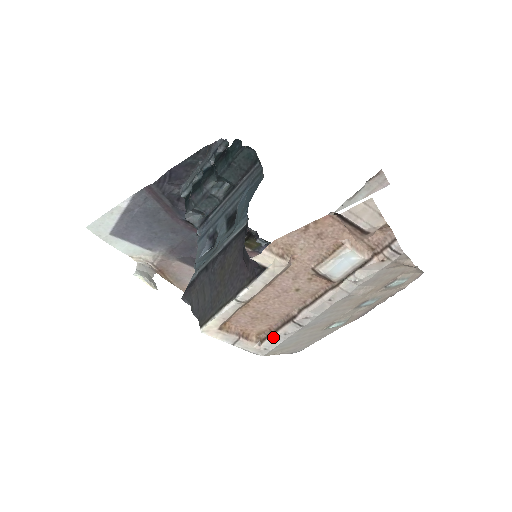
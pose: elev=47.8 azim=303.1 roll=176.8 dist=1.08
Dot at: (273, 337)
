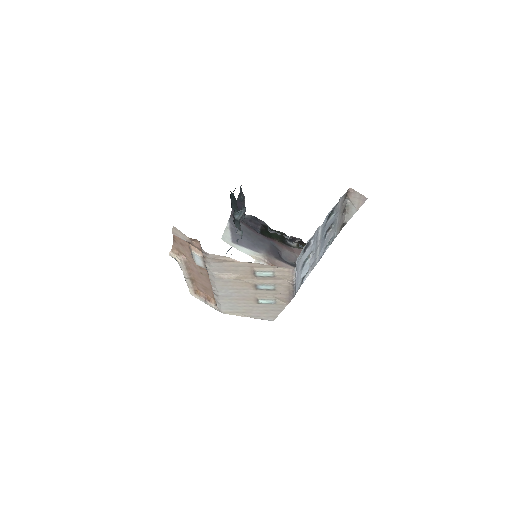
Dot at: (216, 301)
